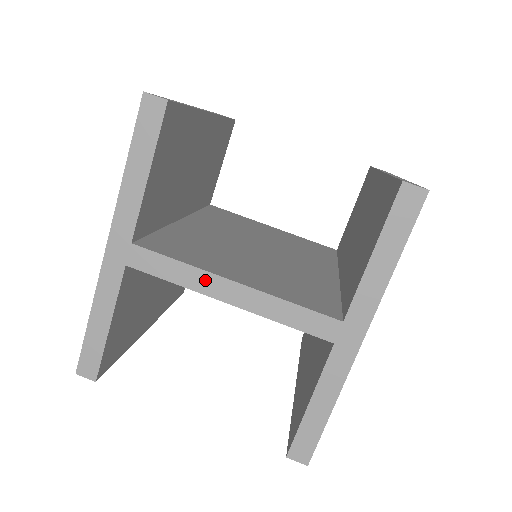
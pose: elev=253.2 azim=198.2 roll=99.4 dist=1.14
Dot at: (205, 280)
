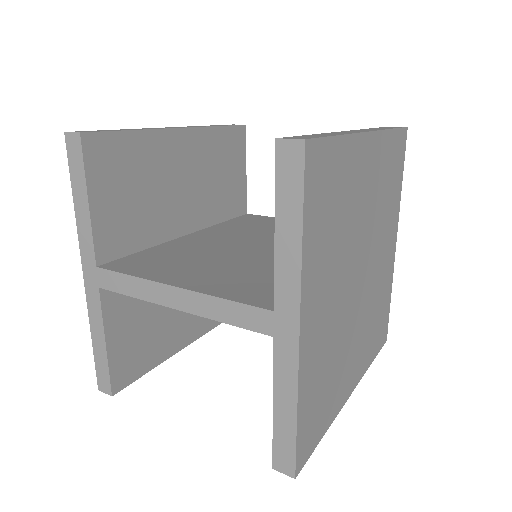
Dot at: (152, 289)
